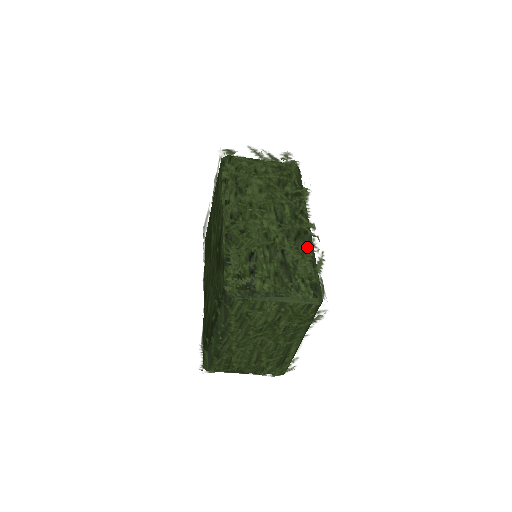
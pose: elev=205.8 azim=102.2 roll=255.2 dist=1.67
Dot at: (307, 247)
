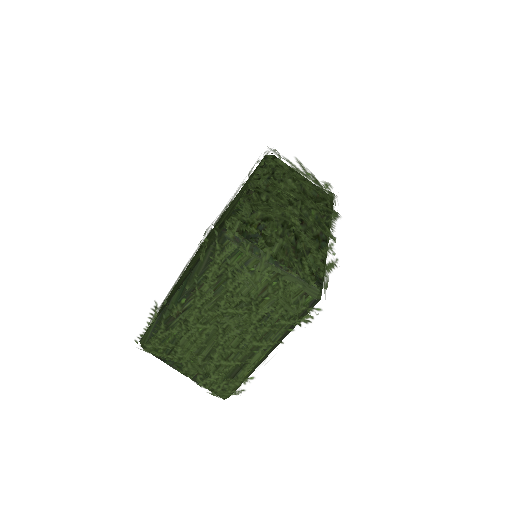
Dot at: (324, 245)
